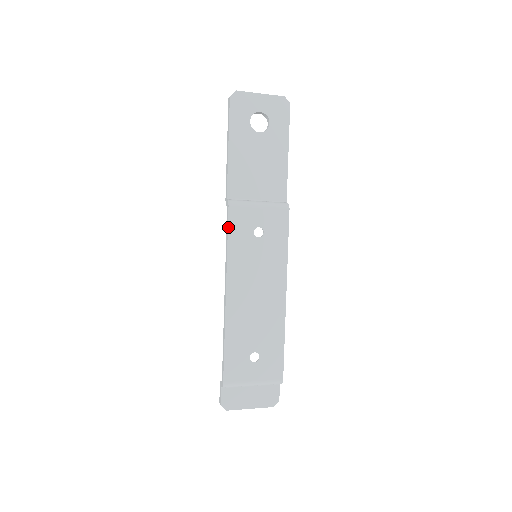
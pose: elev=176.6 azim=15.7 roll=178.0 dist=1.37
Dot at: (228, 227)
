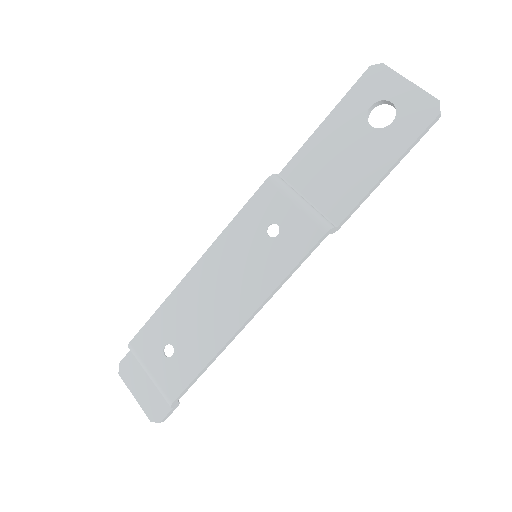
Dot at: (249, 200)
